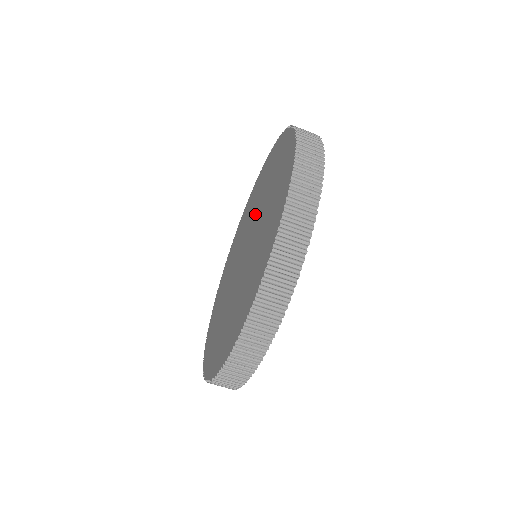
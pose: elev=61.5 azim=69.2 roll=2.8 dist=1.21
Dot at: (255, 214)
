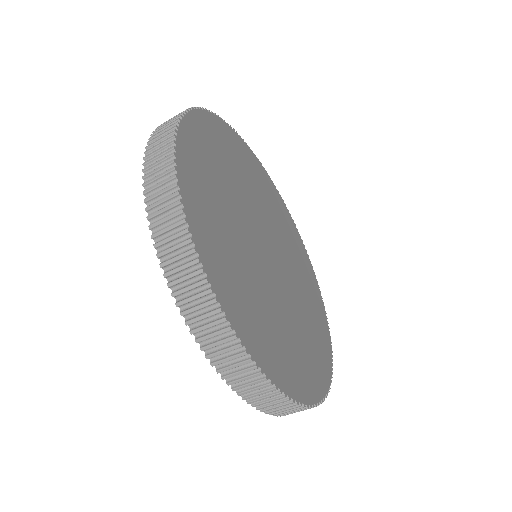
Dot at: occluded
